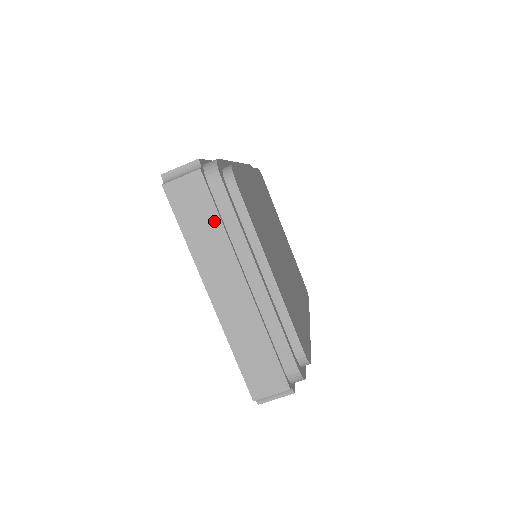
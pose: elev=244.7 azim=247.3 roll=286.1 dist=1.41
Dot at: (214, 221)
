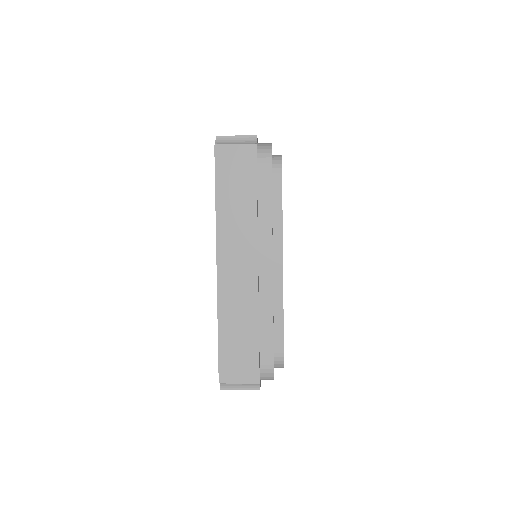
Dot at: (250, 196)
